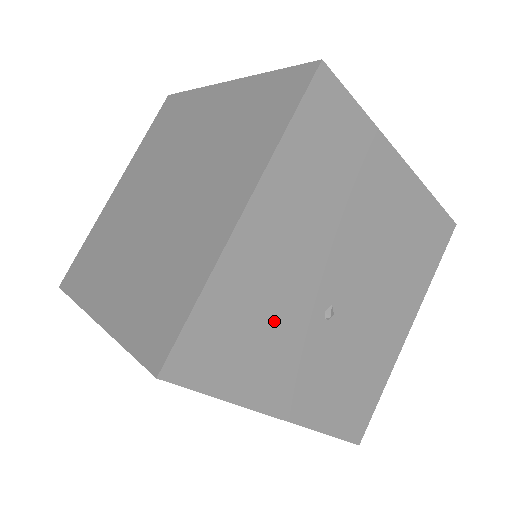
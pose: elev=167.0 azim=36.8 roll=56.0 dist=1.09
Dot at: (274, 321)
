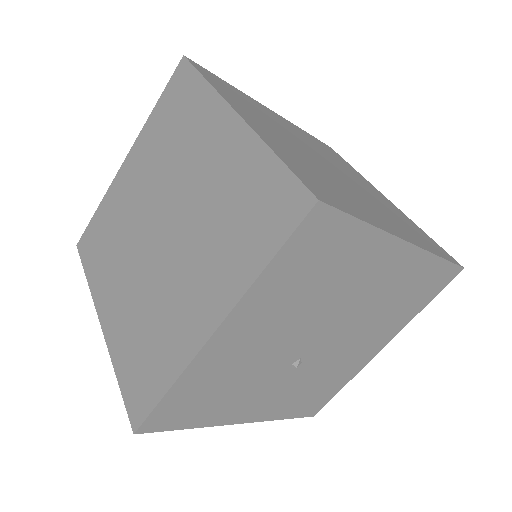
Dot at: (240, 382)
